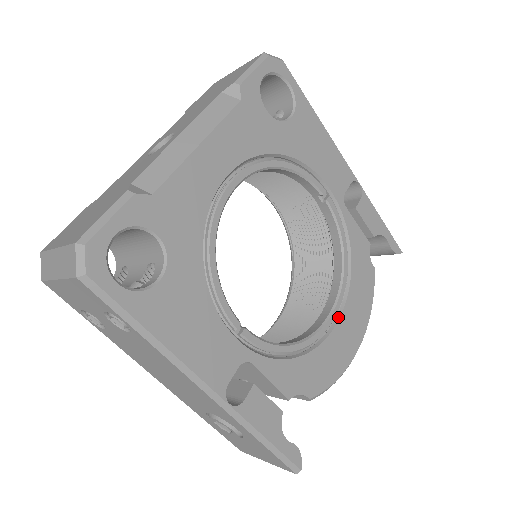
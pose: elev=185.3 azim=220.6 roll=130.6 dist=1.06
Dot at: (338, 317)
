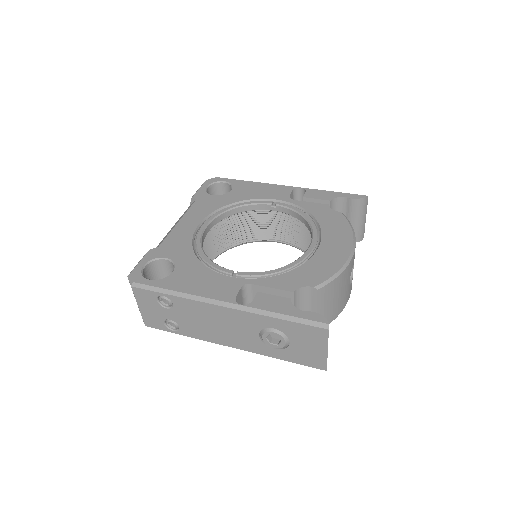
Dot at: (319, 244)
